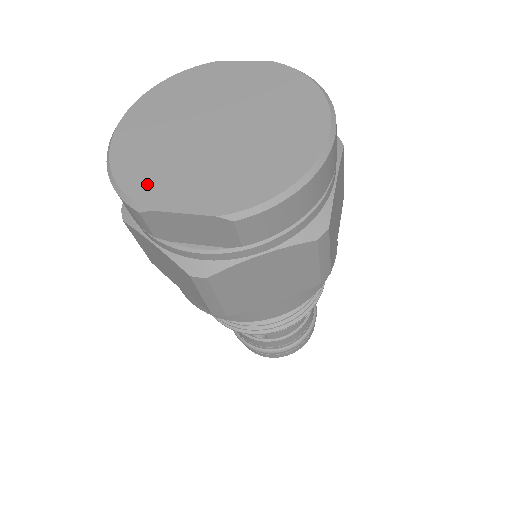
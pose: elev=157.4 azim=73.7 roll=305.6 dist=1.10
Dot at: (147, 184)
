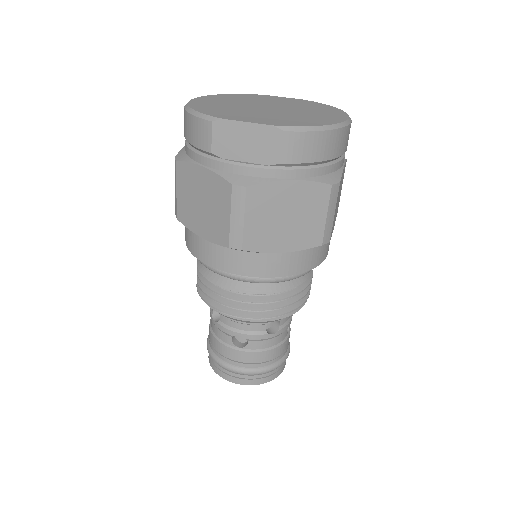
Dot at: (219, 113)
